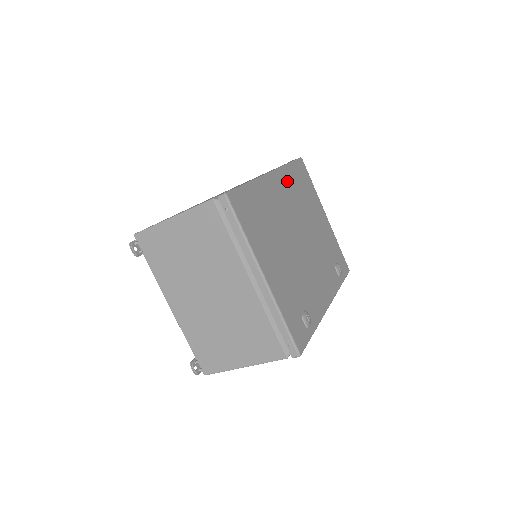
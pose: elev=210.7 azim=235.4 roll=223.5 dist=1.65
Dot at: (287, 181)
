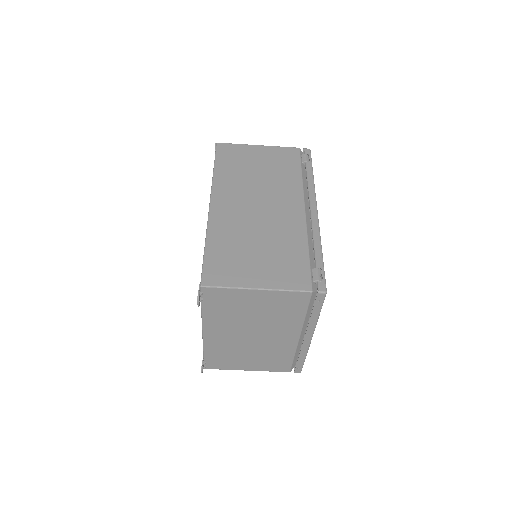
Dot at: occluded
